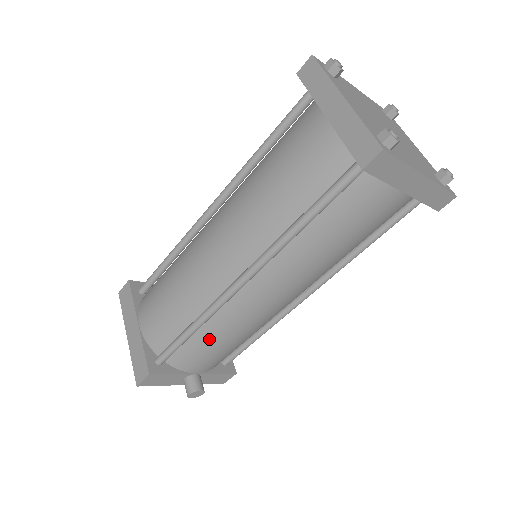
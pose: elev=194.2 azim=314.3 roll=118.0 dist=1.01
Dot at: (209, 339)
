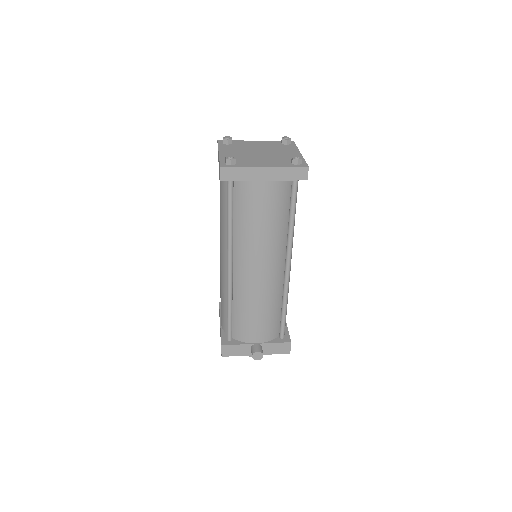
Dot at: (243, 313)
